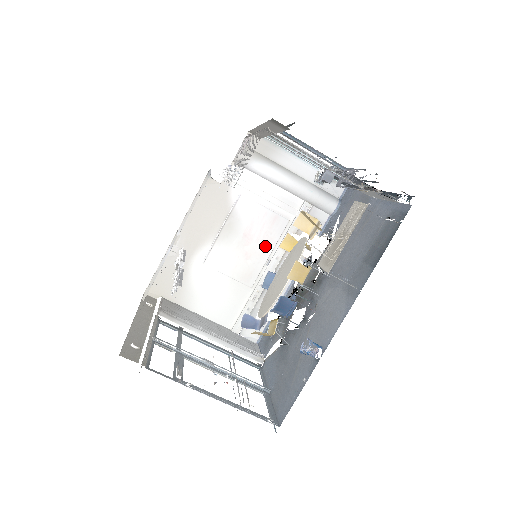
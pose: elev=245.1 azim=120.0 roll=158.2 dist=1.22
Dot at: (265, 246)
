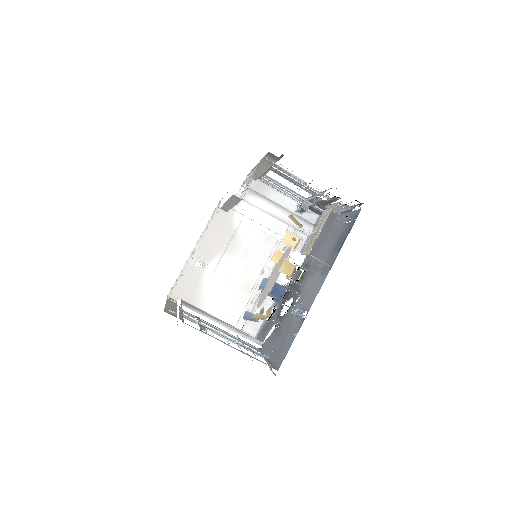
Dot at: (260, 260)
